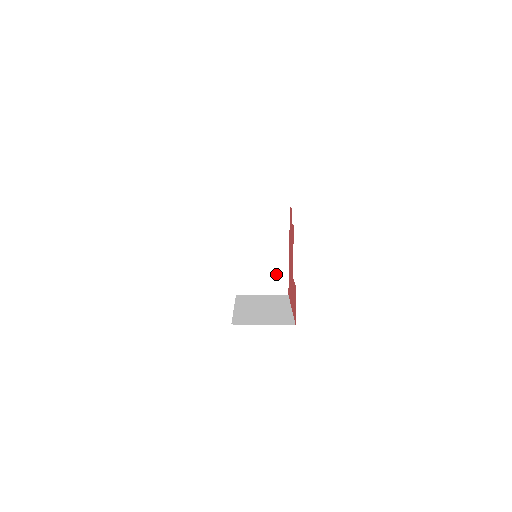
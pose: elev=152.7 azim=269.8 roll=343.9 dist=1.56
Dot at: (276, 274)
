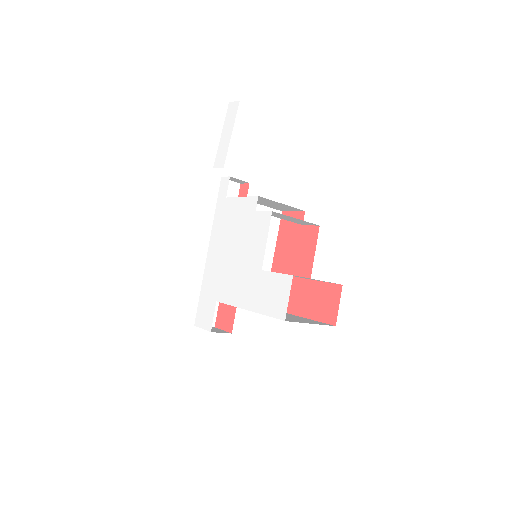
Dot at: occluded
